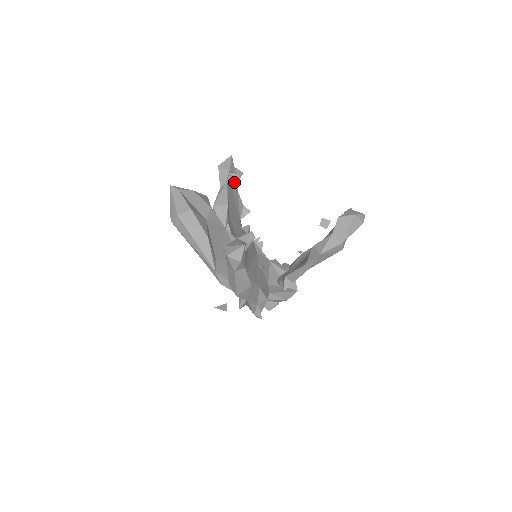
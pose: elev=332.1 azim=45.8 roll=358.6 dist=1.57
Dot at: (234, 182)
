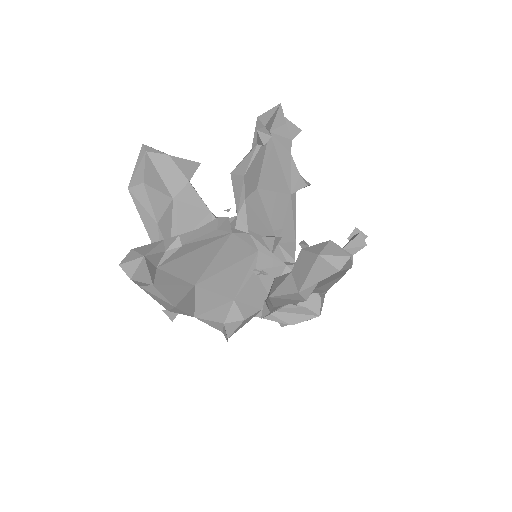
Dot at: (263, 145)
